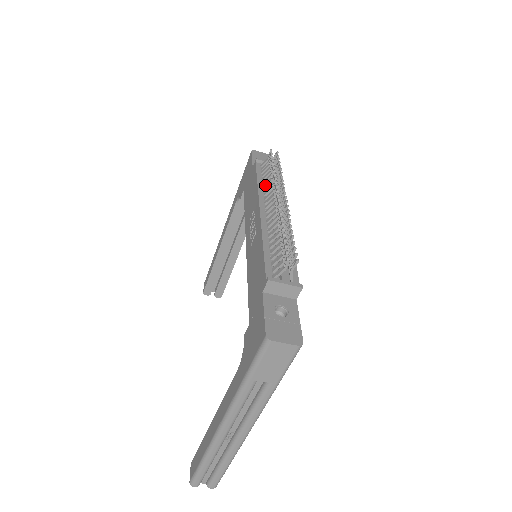
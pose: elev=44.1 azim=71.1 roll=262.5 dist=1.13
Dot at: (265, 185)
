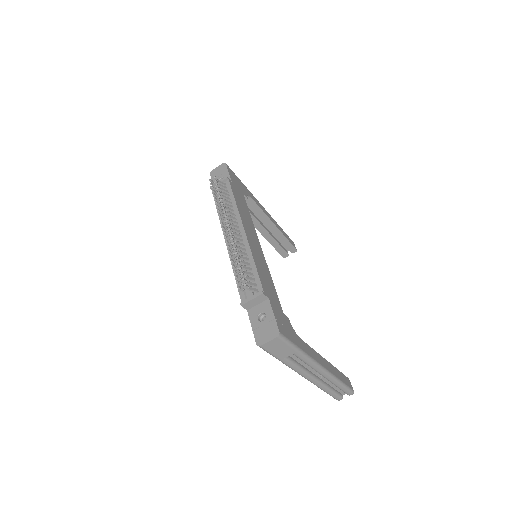
Dot at: occluded
